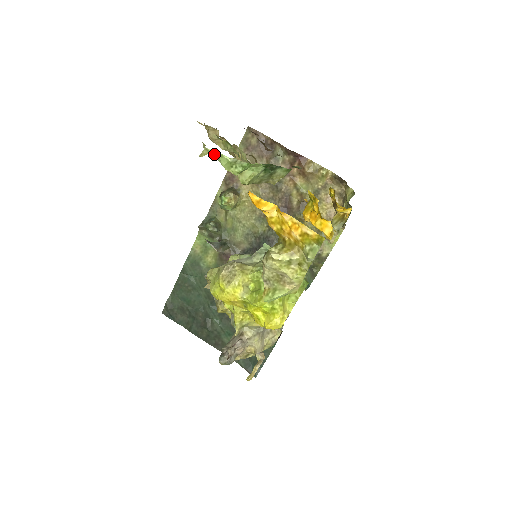
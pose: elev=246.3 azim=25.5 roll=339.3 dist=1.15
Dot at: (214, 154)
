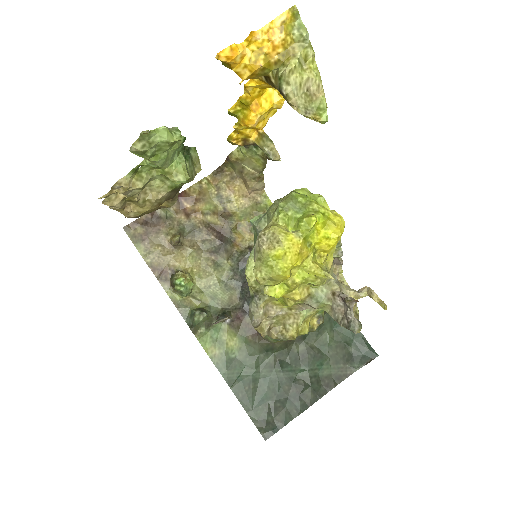
Dot at: (151, 135)
